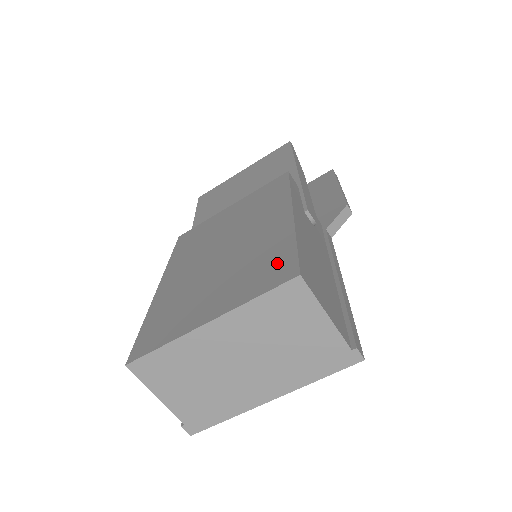
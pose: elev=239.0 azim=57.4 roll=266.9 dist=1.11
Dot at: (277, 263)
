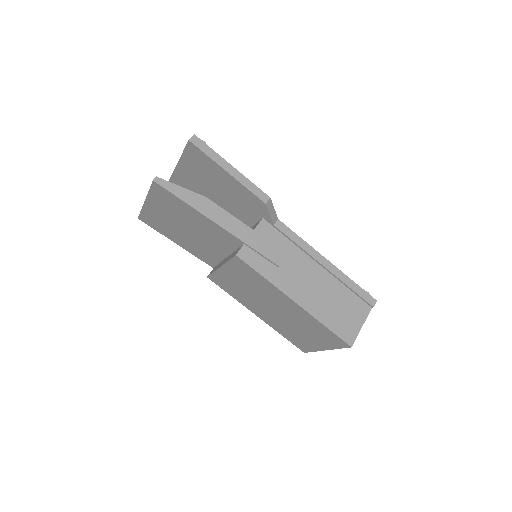
Dot at: (330, 336)
